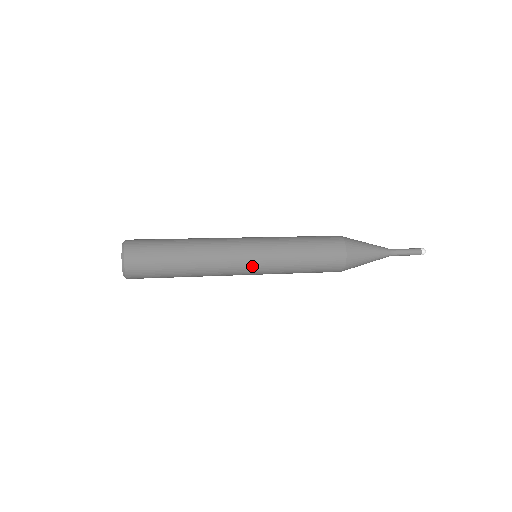
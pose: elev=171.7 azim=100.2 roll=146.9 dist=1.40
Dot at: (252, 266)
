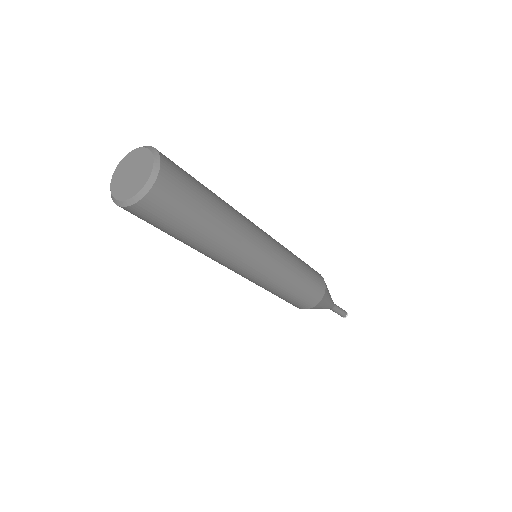
Dot at: (264, 268)
